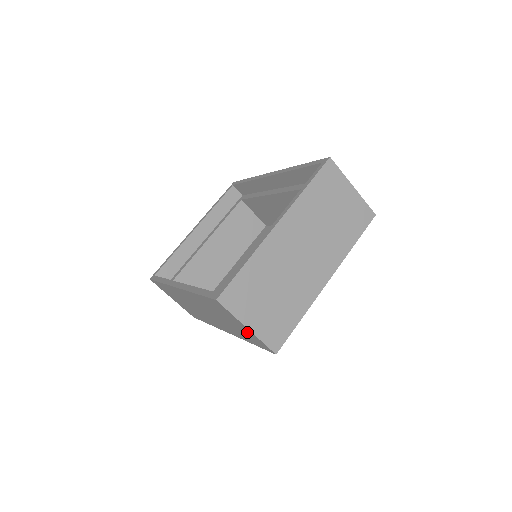
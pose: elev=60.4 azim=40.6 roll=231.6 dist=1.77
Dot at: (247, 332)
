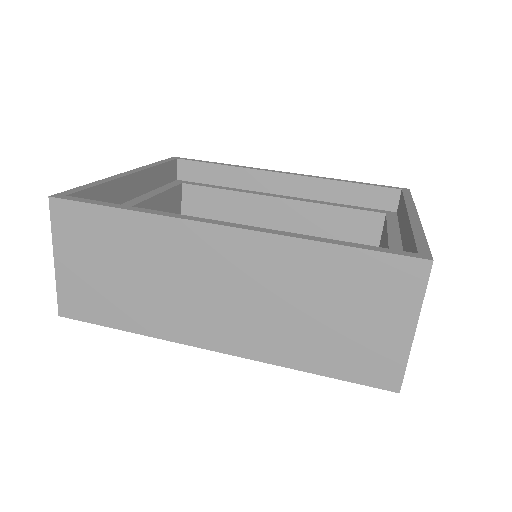
Dot at: (382, 342)
